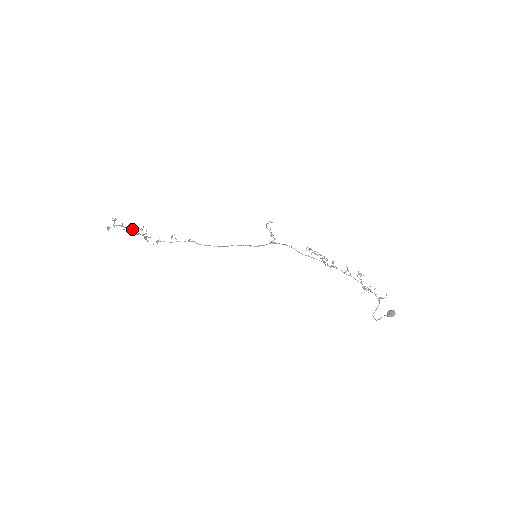
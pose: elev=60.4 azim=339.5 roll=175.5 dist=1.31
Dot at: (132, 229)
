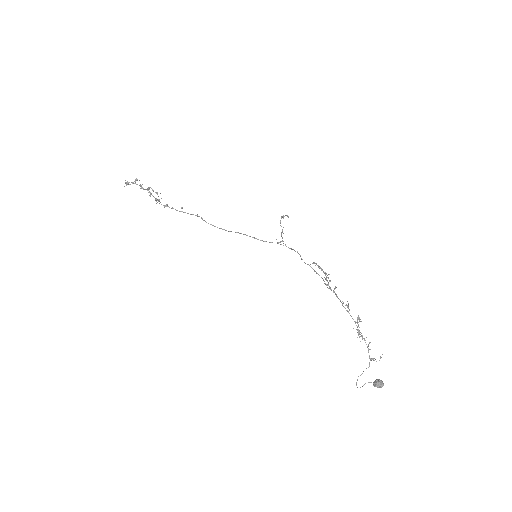
Dot at: occluded
